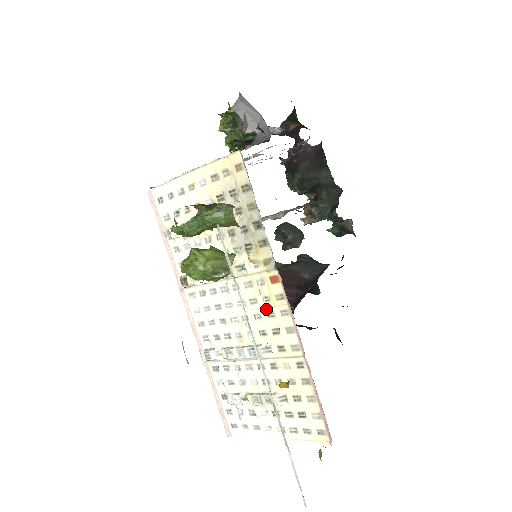
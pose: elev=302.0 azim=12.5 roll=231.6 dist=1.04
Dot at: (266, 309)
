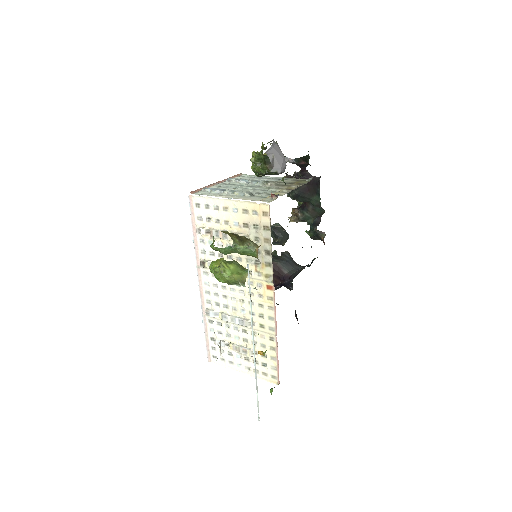
Dot at: (258, 301)
